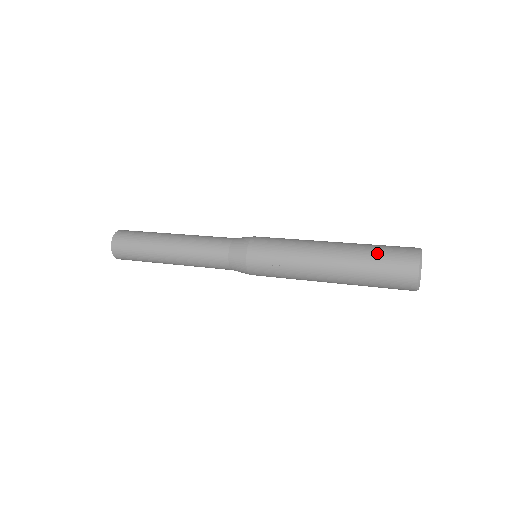
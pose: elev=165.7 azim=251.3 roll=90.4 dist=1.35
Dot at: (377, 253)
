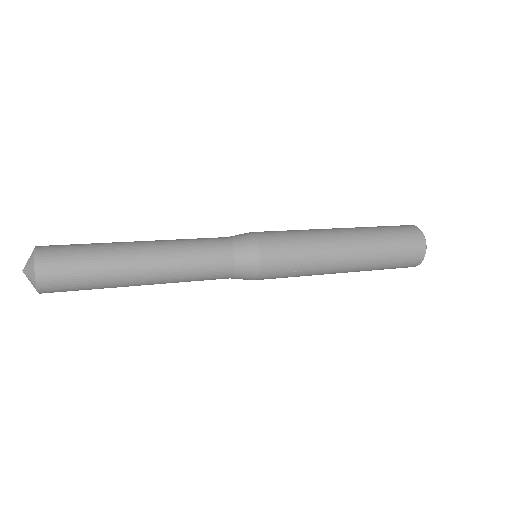
Dot at: (393, 251)
